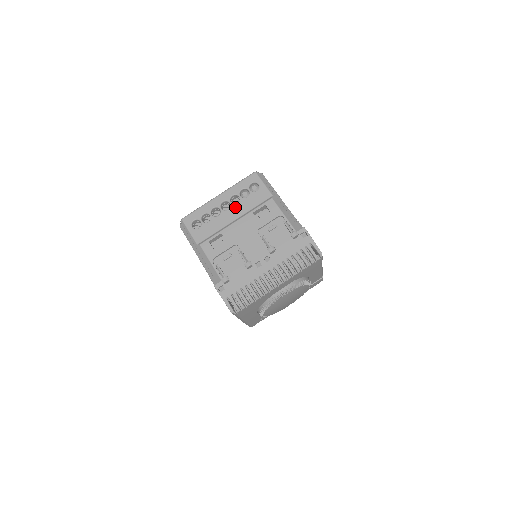
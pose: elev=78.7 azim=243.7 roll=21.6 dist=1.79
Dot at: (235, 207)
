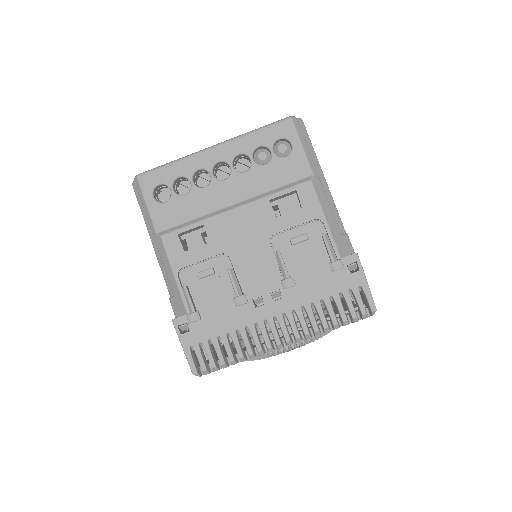
Dot at: (239, 179)
